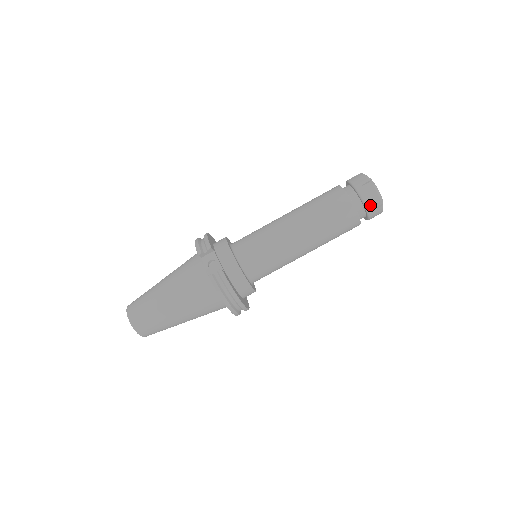
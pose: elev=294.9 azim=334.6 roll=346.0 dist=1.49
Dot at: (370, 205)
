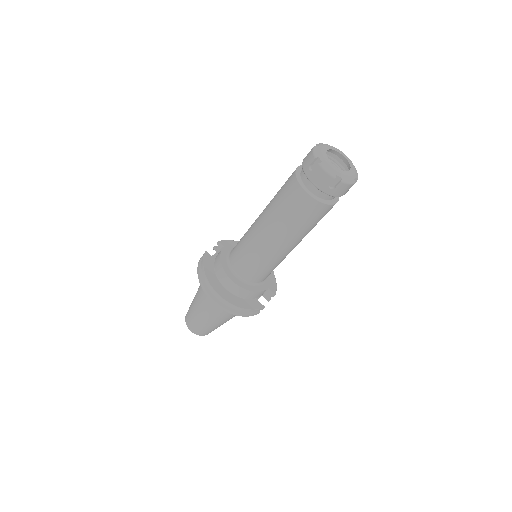
Dot at: (306, 167)
